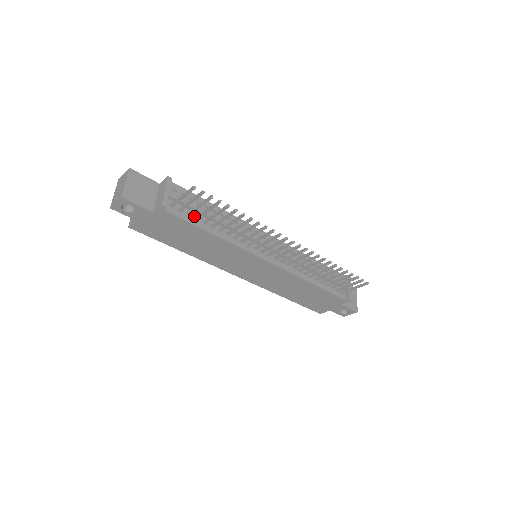
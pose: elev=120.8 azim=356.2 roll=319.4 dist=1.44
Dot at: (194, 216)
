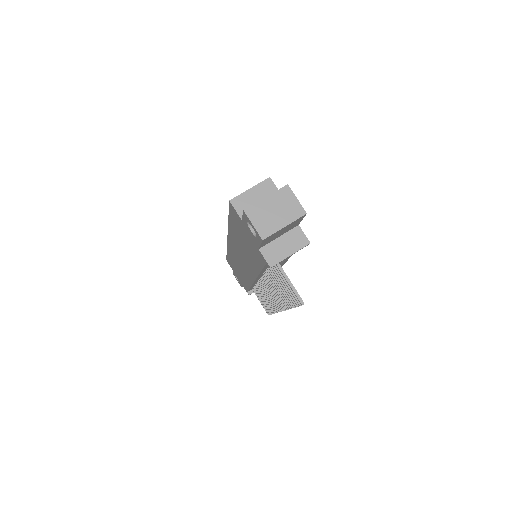
Dot at: occluded
